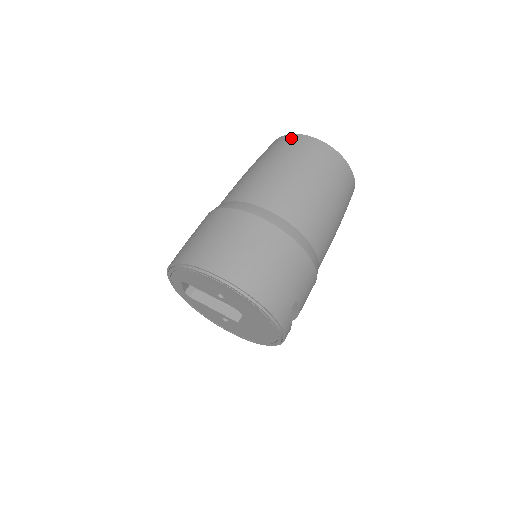
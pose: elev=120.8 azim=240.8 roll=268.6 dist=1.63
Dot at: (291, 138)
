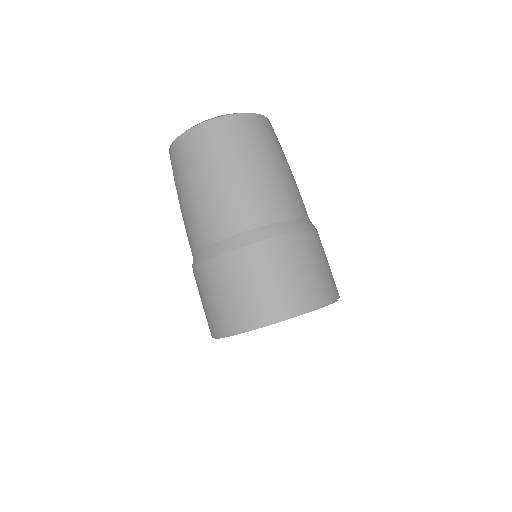
Dot at: (214, 128)
